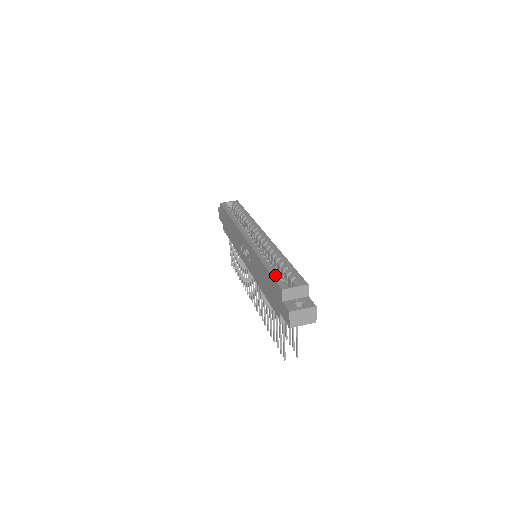
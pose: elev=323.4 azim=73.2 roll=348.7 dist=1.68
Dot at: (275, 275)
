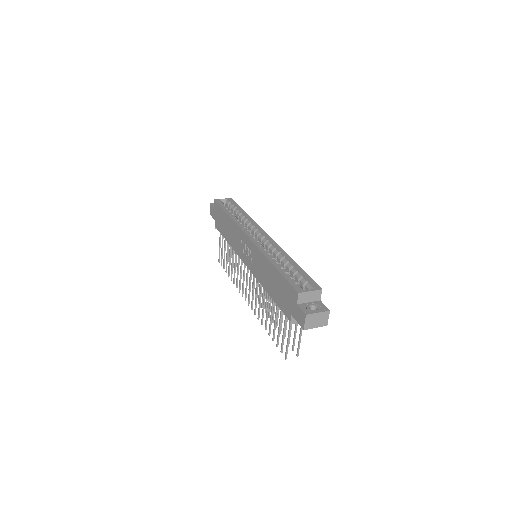
Dot at: (288, 278)
